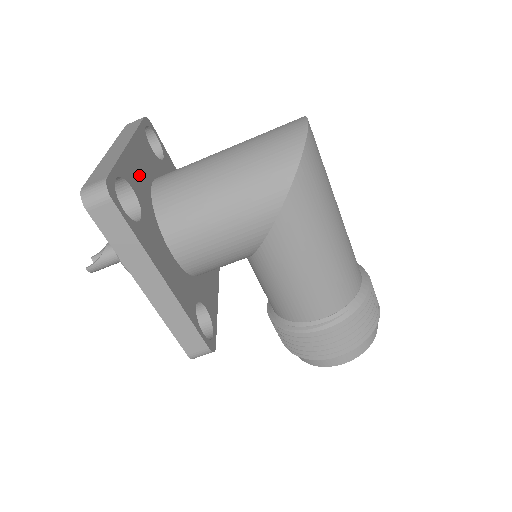
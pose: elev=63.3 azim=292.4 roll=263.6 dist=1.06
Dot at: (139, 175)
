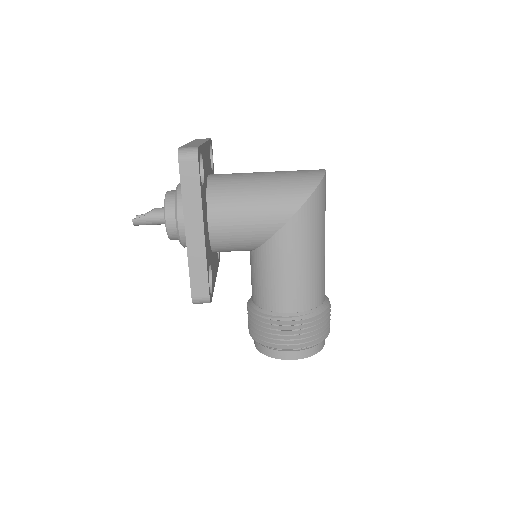
Dot at: (205, 163)
